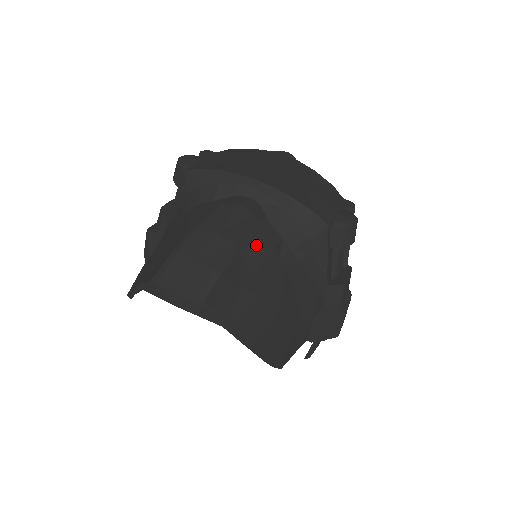
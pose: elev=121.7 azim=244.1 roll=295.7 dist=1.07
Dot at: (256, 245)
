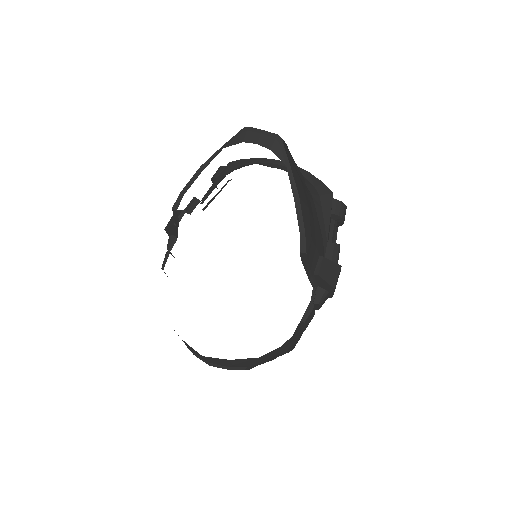
Dot at: (296, 165)
